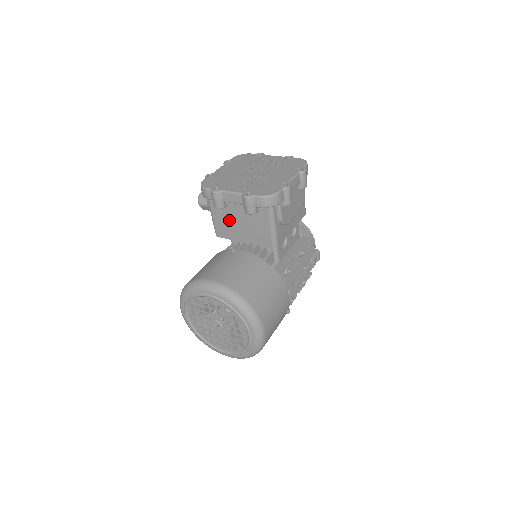
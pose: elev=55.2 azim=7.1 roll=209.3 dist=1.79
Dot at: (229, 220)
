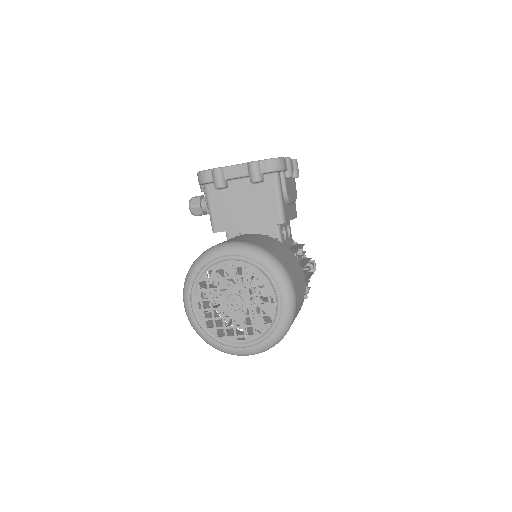
Dot at: (230, 205)
